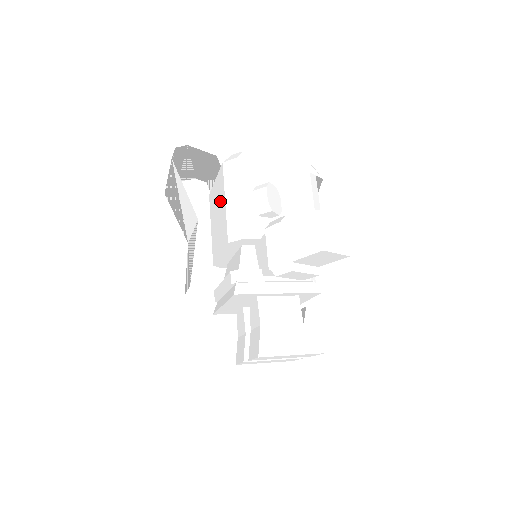
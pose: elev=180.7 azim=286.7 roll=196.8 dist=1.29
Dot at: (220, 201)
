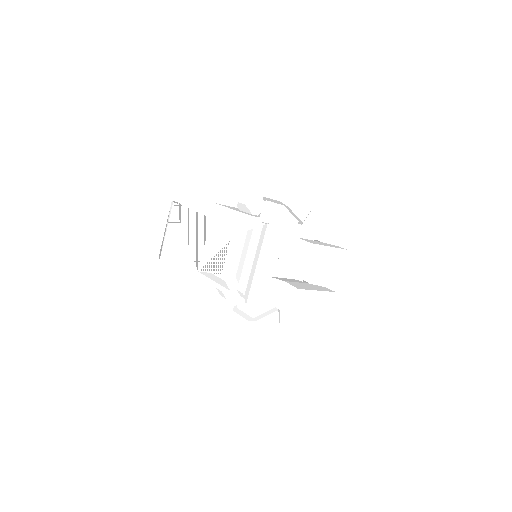
Dot at: occluded
